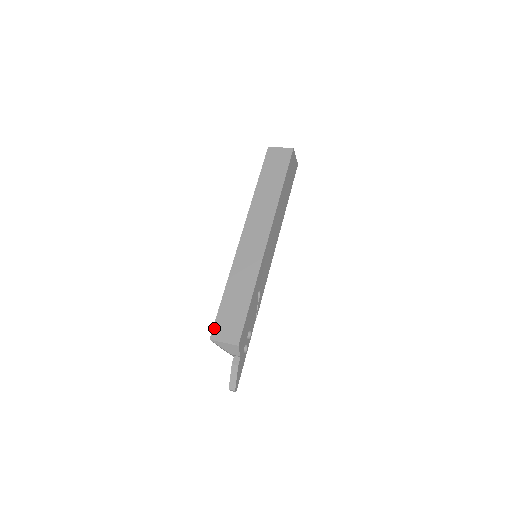
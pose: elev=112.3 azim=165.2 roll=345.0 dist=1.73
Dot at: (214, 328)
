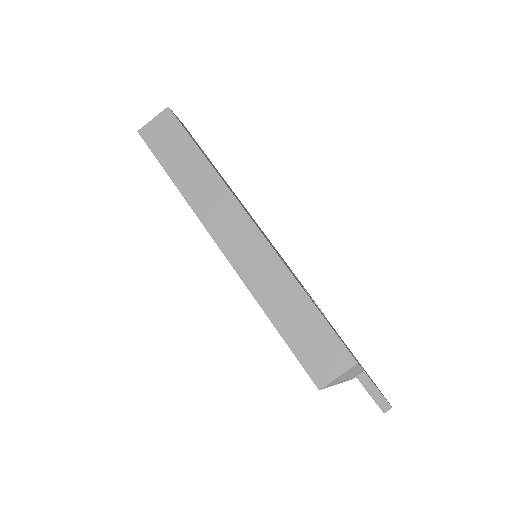
Dot at: (310, 374)
